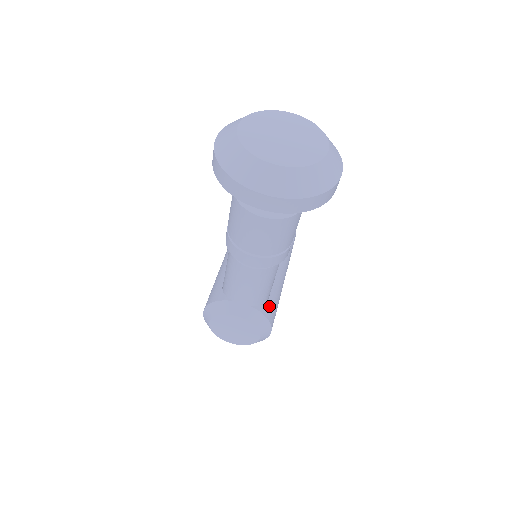
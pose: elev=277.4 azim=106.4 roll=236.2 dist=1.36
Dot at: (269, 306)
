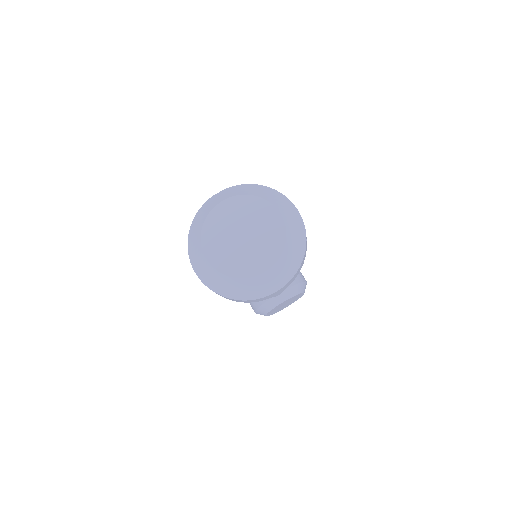
Dot at: occluded
